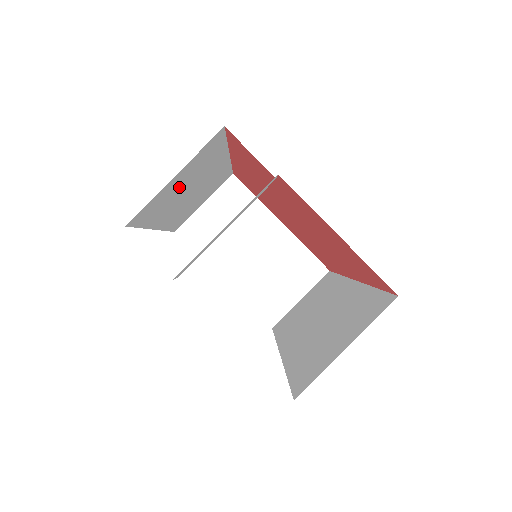
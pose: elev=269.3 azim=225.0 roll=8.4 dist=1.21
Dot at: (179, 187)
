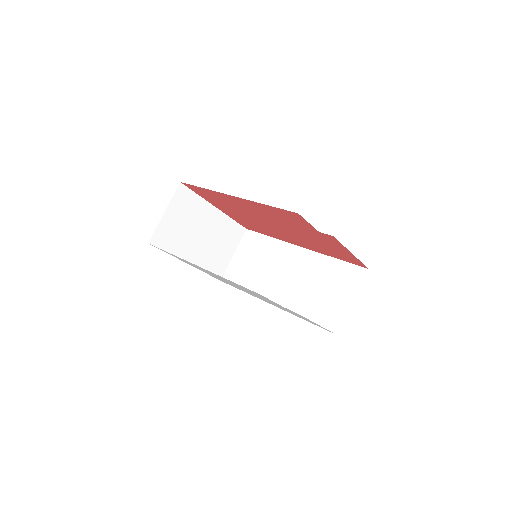
Dot at: occluded
